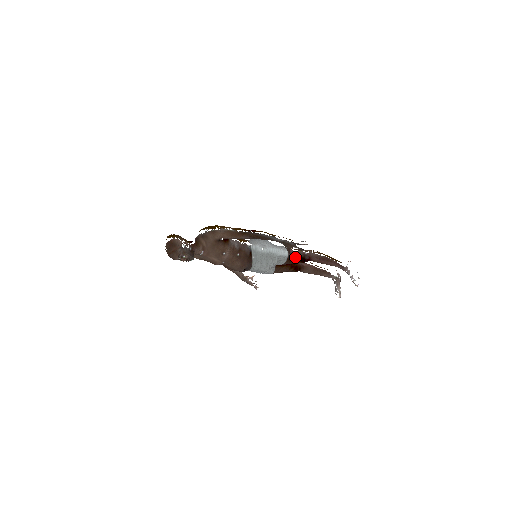
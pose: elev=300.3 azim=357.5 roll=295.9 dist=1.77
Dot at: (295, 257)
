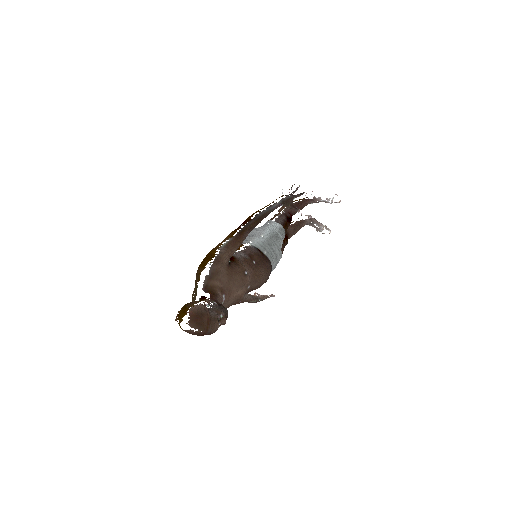
Dot at: (284, 222)
